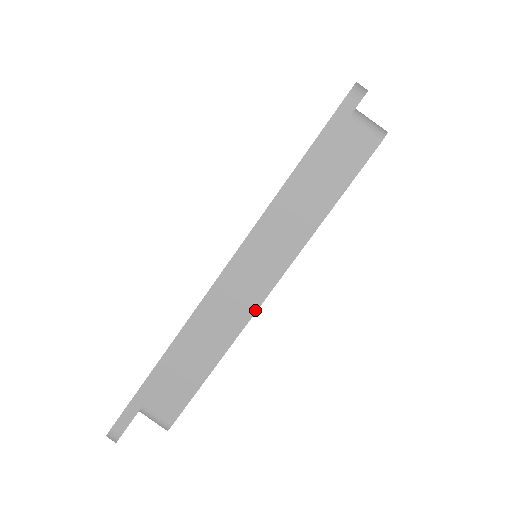
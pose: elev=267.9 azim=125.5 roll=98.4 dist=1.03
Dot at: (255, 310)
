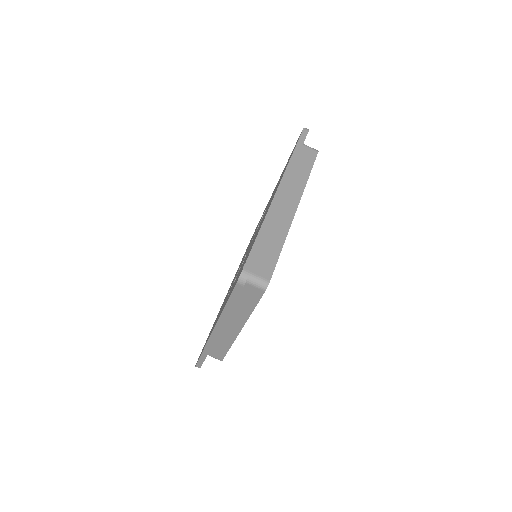
Dot at: occluded
